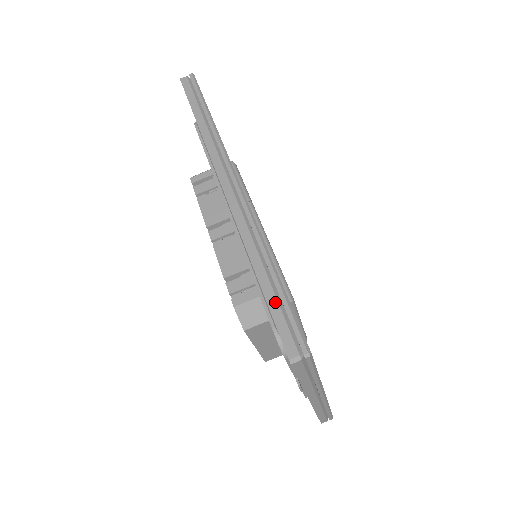
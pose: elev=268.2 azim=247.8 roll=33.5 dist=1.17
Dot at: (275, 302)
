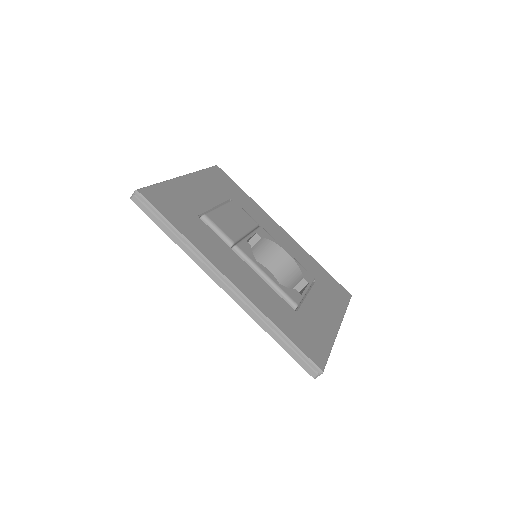
Dot at: (292, 352)
